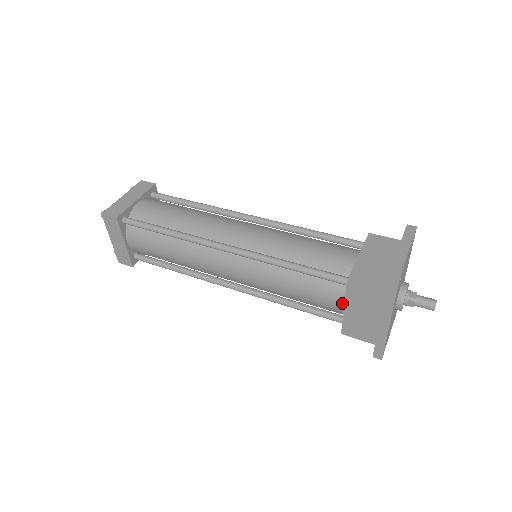
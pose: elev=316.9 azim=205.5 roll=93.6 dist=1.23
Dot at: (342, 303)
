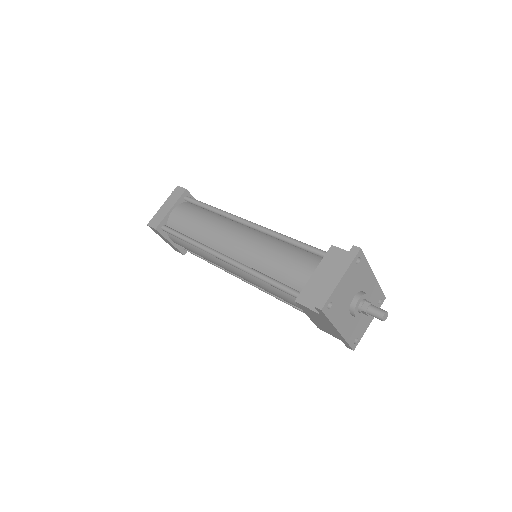
Dot at: occluded
